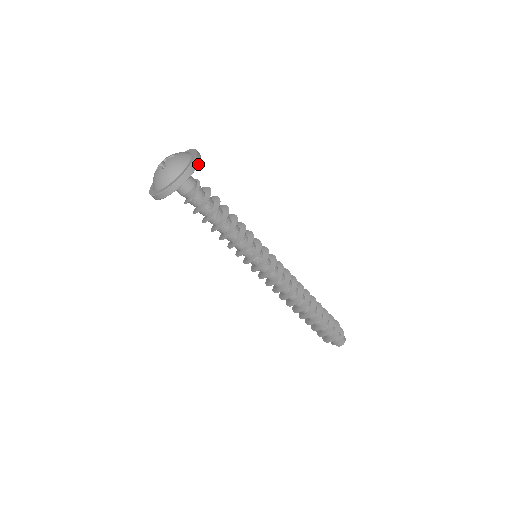
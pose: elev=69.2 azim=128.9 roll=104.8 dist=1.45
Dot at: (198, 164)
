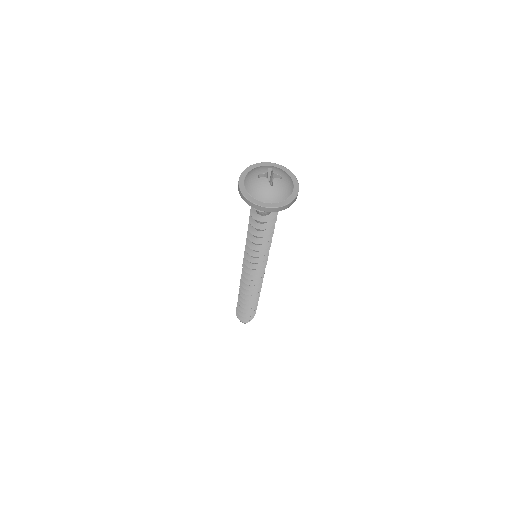
Dot at: occluded
